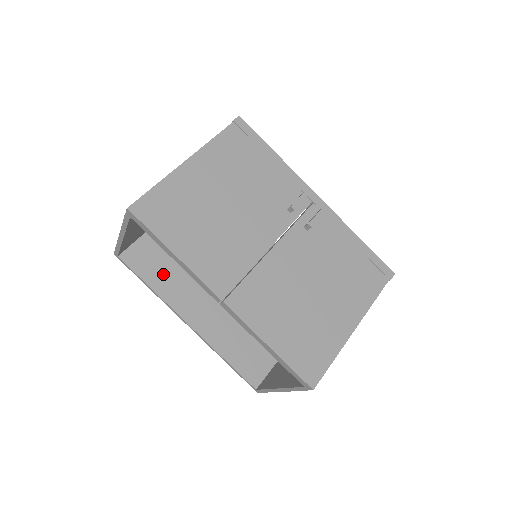
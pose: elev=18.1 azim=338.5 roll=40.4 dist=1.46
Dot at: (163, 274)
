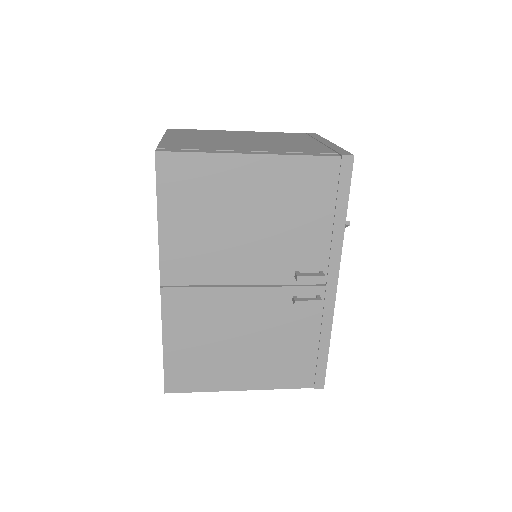
Dot at: occluded
